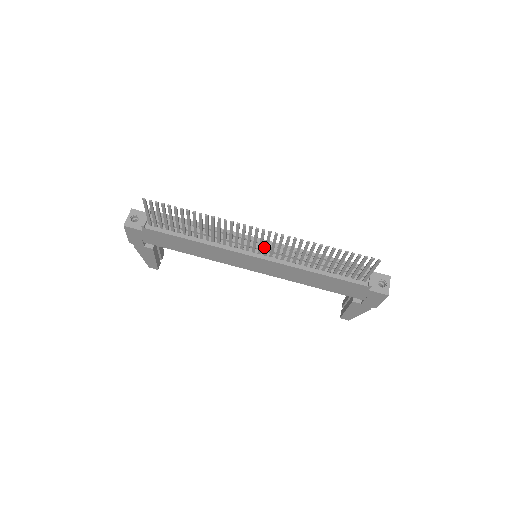
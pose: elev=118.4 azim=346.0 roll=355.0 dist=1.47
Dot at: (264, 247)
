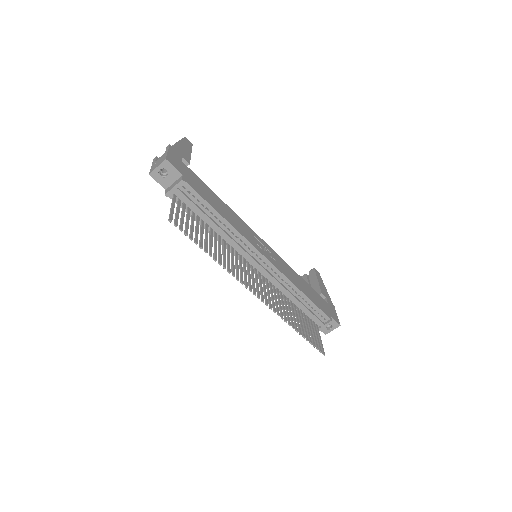
Dot at: (263, 269)
